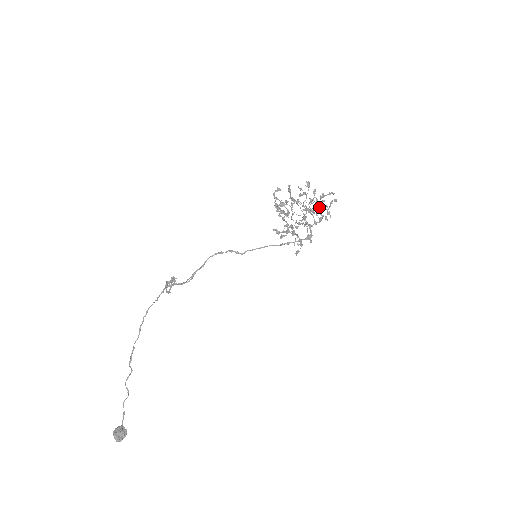
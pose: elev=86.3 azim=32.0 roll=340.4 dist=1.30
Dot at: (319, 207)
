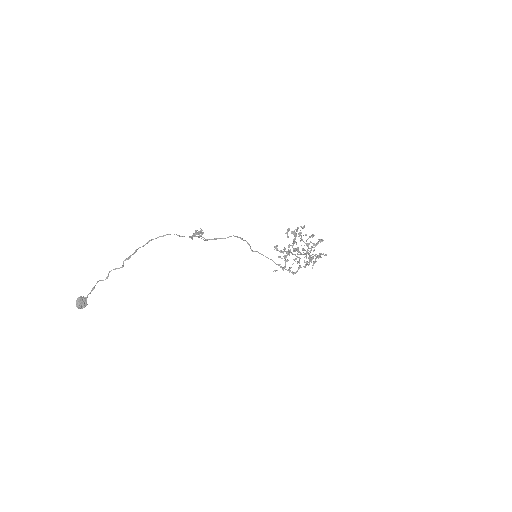
Dot at: occluded
